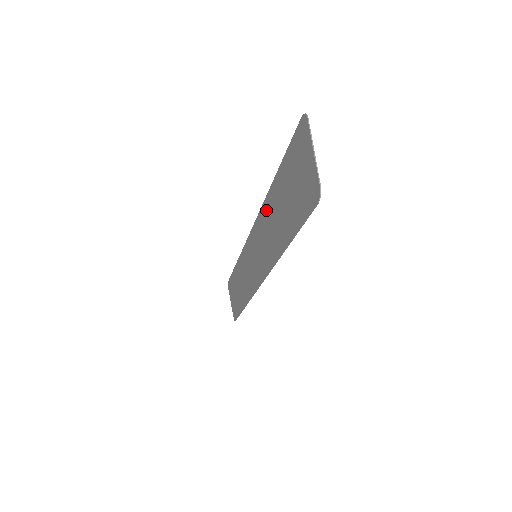
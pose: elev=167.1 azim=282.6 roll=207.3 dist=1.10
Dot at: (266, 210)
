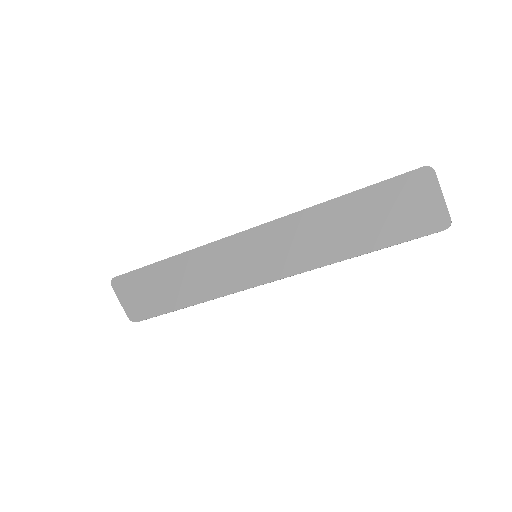
Dot at: (308, 219)
